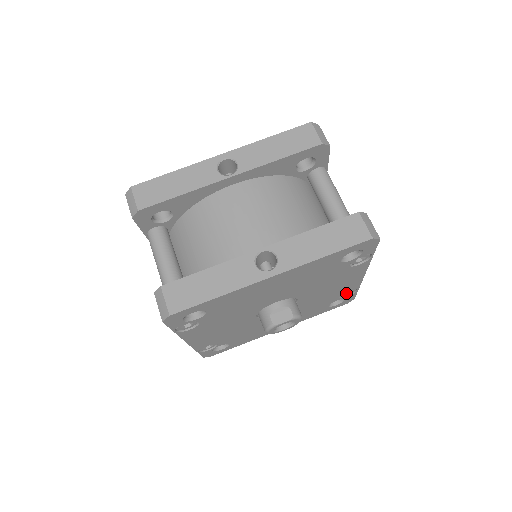
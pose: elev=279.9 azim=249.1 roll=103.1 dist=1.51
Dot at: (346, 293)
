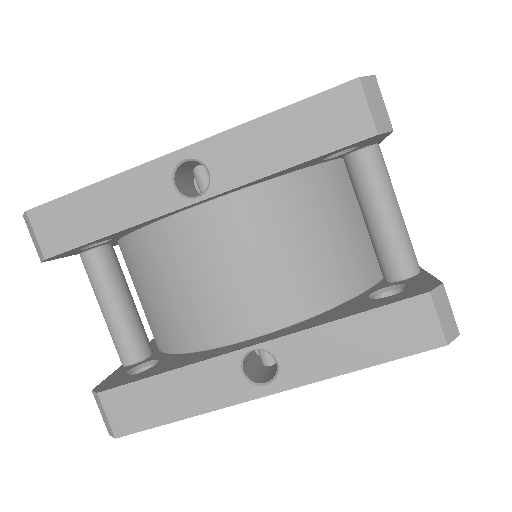
Dot at: occluded
